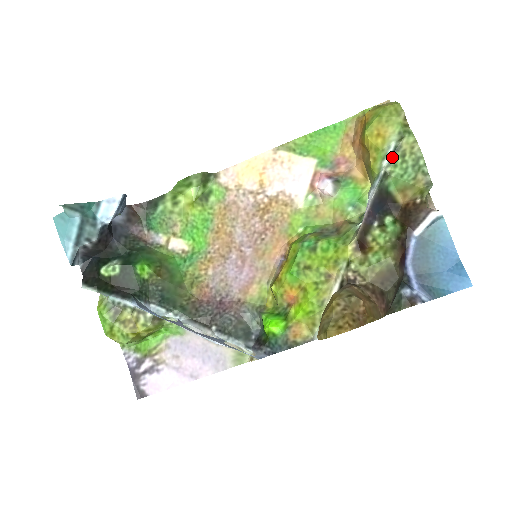
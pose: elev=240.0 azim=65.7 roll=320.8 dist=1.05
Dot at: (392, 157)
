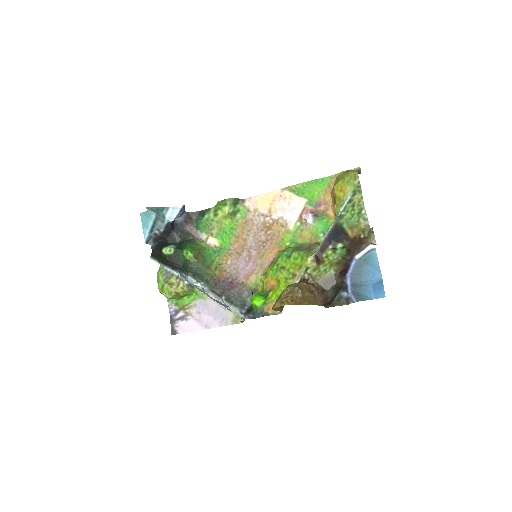
Dot at: (346, 206)
